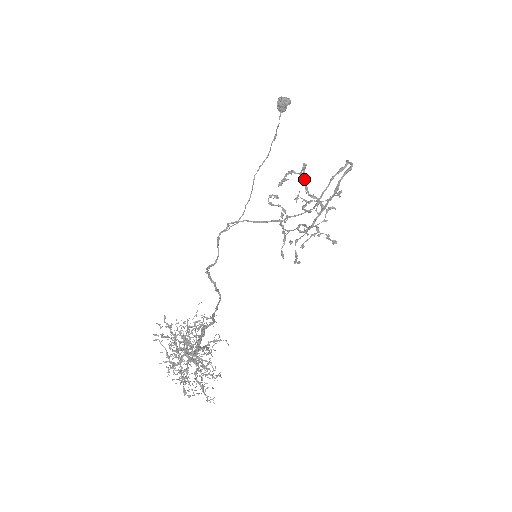
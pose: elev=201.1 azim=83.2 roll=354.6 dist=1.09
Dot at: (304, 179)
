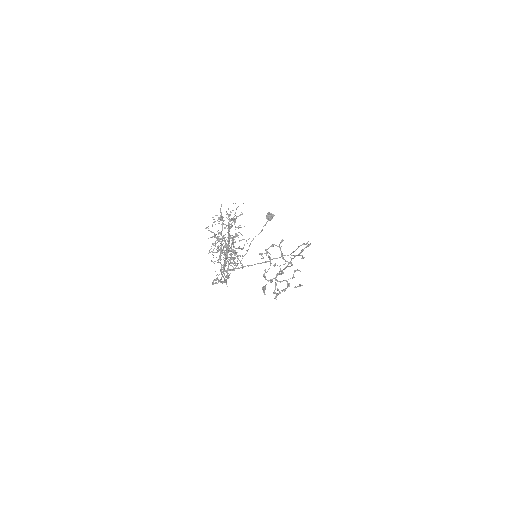
Dot at: (281, 251)
